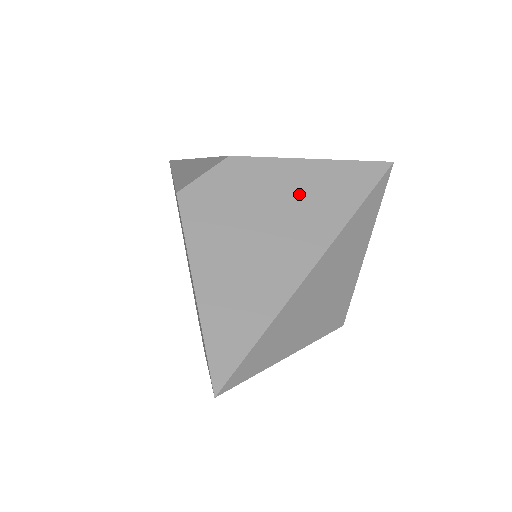
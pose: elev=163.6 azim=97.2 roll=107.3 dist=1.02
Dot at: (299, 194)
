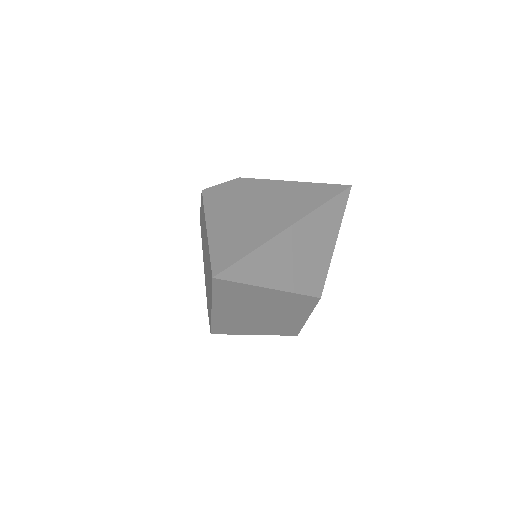
Dot at: (284, 195)
